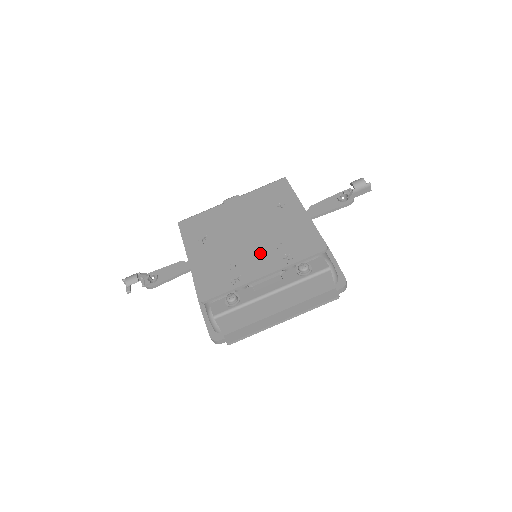
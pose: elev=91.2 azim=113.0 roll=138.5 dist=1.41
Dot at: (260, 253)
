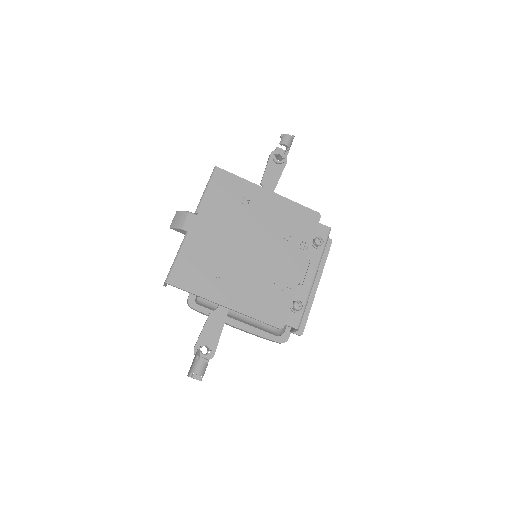
Dot at: (279, 254)
